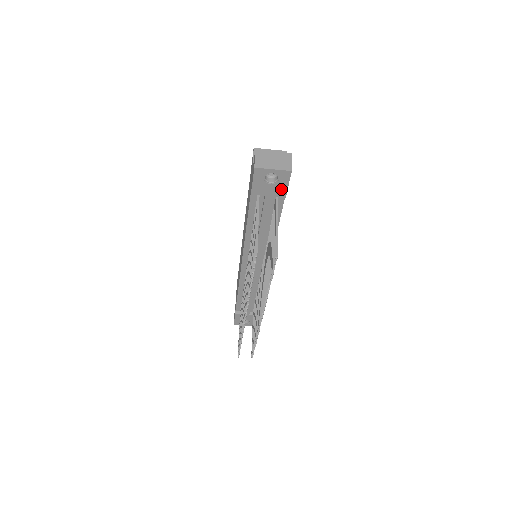
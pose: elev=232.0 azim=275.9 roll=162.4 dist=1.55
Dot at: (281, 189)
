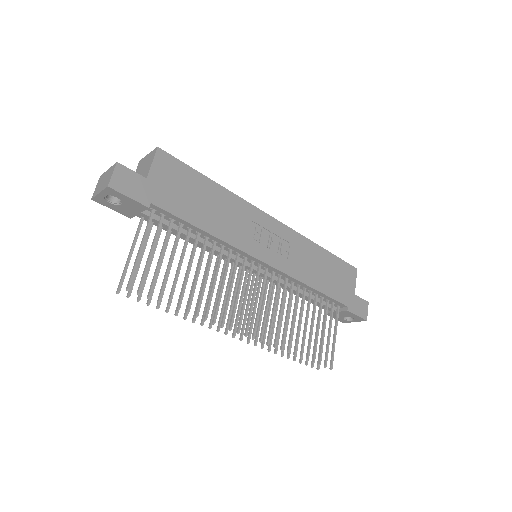
Dot at: (133, 203)
